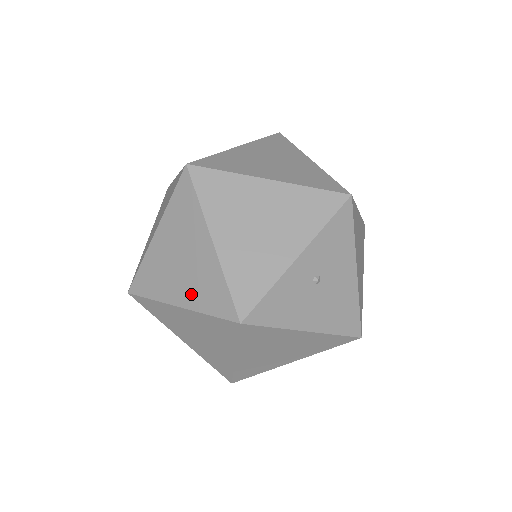
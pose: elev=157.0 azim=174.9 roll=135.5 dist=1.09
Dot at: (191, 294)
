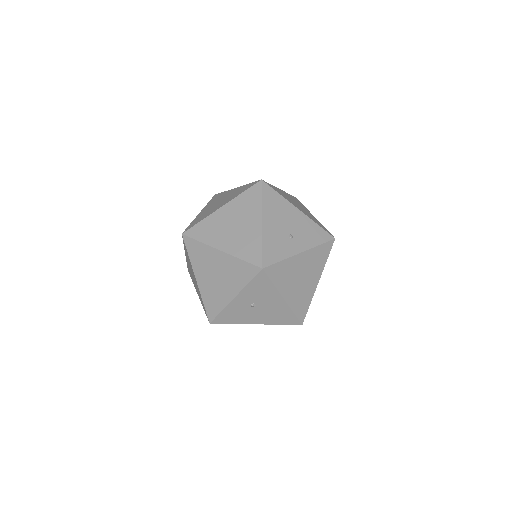
Dot at: occluded
